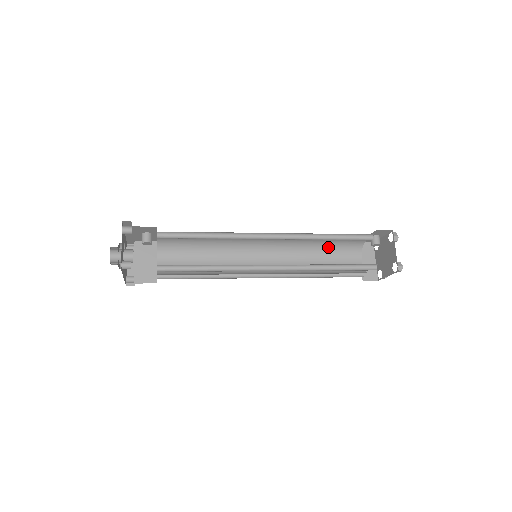
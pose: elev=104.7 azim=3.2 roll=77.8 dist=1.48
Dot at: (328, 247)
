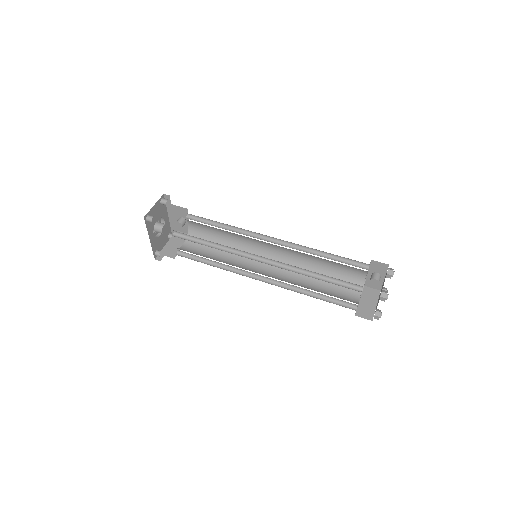
Dot at: (329, 275)
